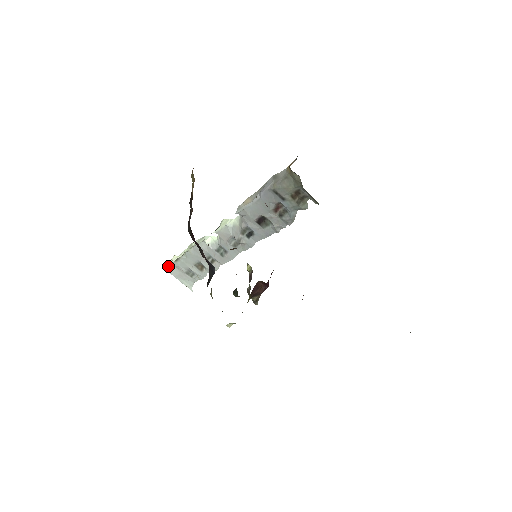
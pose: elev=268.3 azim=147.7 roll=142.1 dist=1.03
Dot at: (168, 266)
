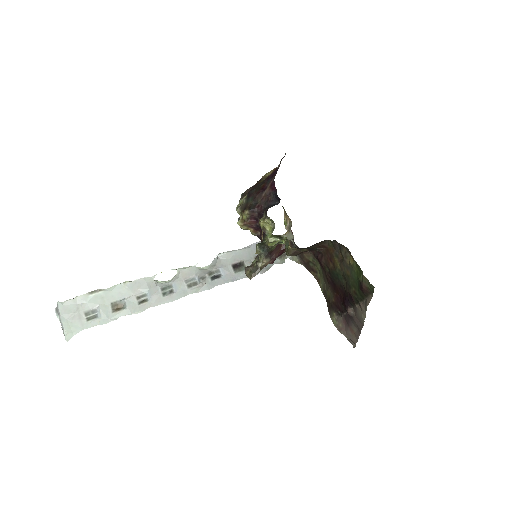
Dot at: (66, 300)
